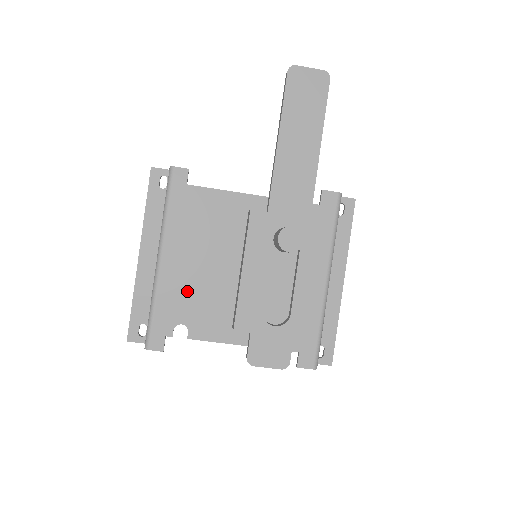
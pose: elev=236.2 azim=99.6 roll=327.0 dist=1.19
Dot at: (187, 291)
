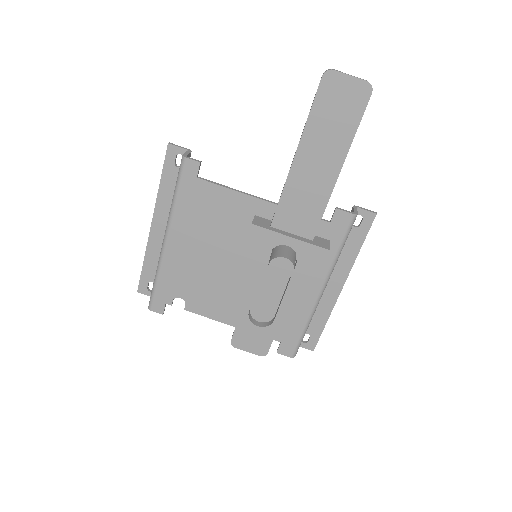
Dot at: (187, 273)
